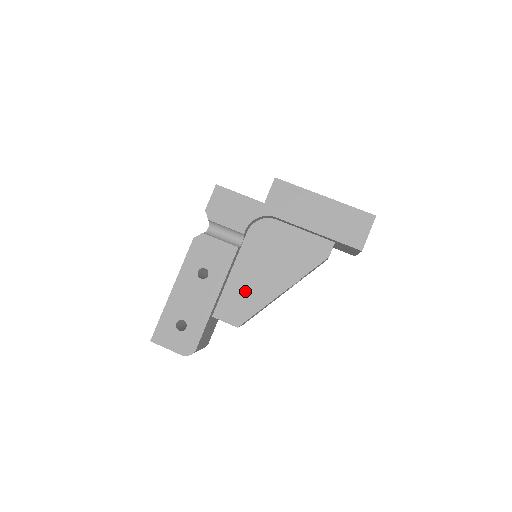
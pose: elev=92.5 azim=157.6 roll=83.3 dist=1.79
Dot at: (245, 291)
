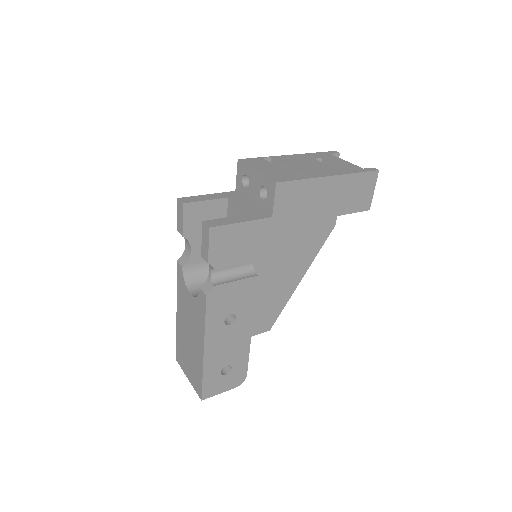
Dot at: (268, 300)
